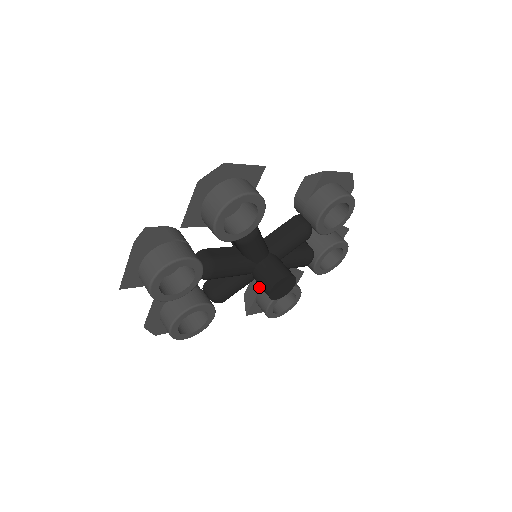
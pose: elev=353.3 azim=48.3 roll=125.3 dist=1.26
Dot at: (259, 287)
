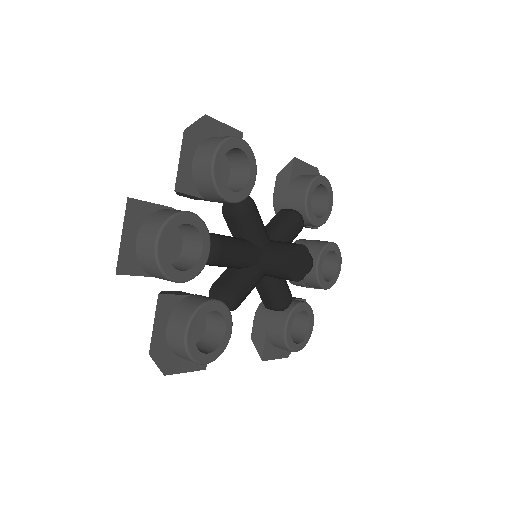
Dot at: (266, 316)
